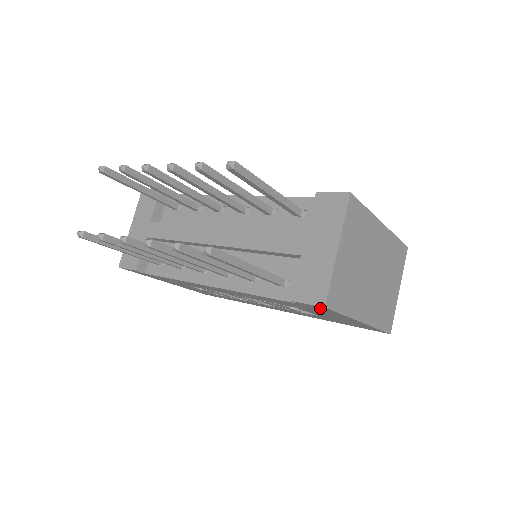
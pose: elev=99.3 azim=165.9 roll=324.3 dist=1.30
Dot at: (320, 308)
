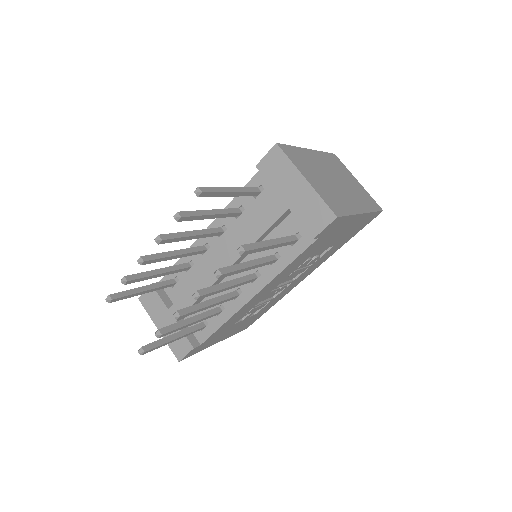
Dot at: (334, 225)
